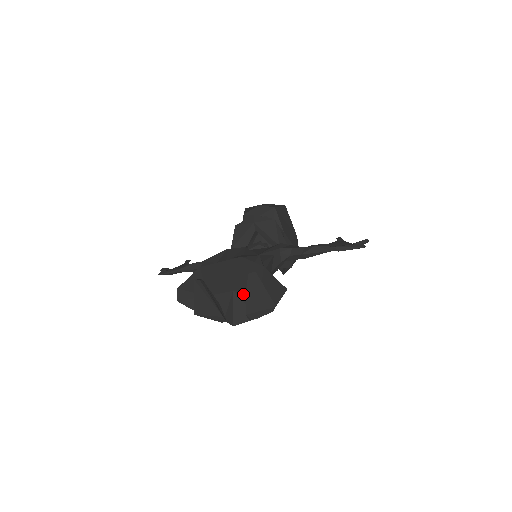
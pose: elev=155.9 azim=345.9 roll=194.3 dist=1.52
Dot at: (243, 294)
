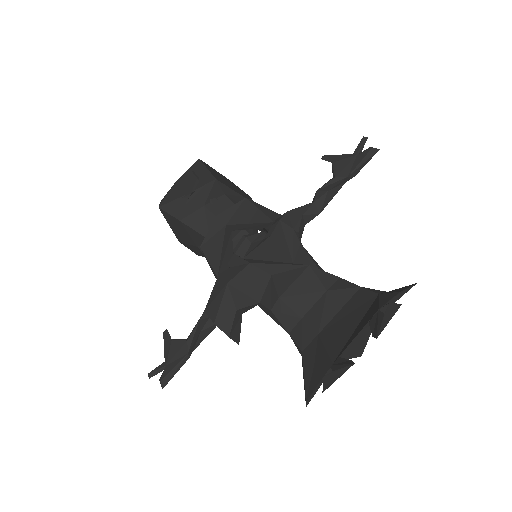
Dot at: occluded
